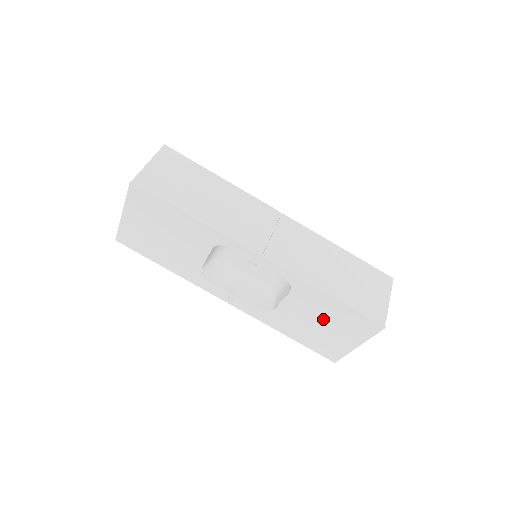
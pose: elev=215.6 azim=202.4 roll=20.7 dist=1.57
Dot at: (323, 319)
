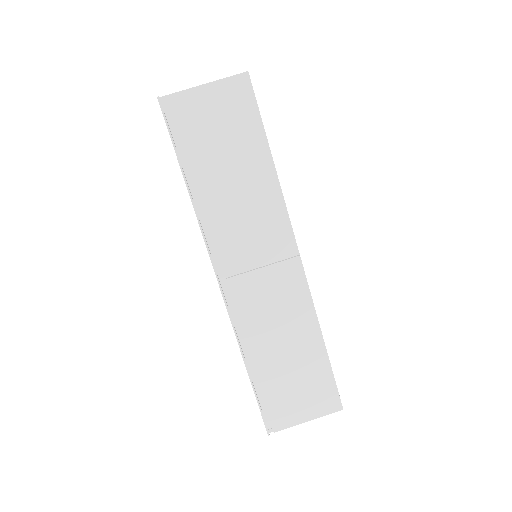
Dot at: occluded
